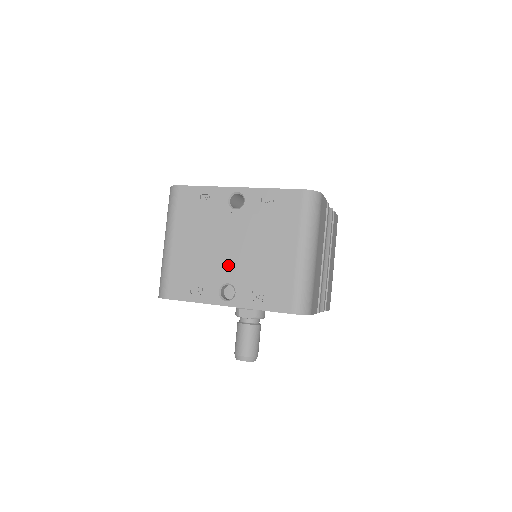
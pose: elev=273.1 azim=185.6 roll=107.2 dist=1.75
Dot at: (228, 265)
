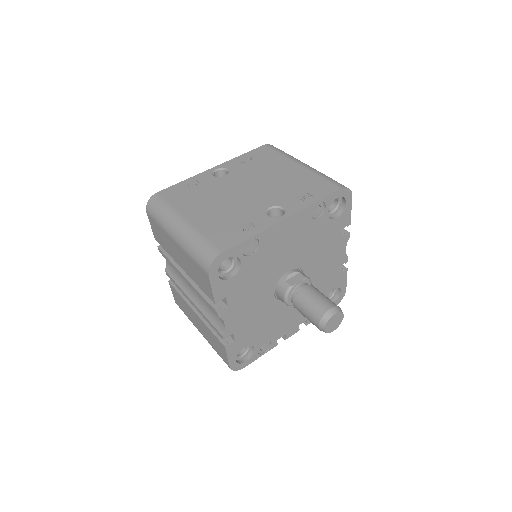
Dot at: (256, 199)
